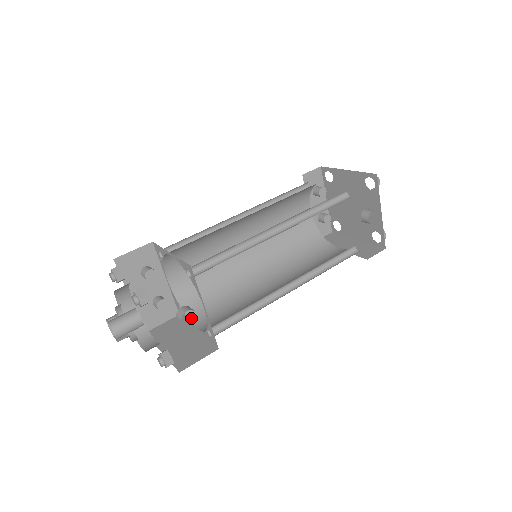
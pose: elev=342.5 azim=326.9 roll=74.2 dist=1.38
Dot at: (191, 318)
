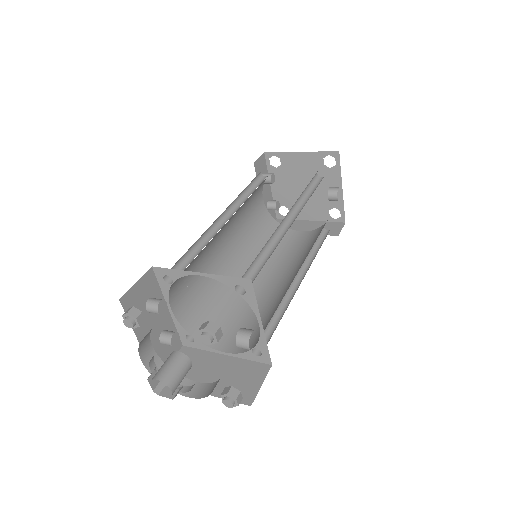
Dot at: occluded
